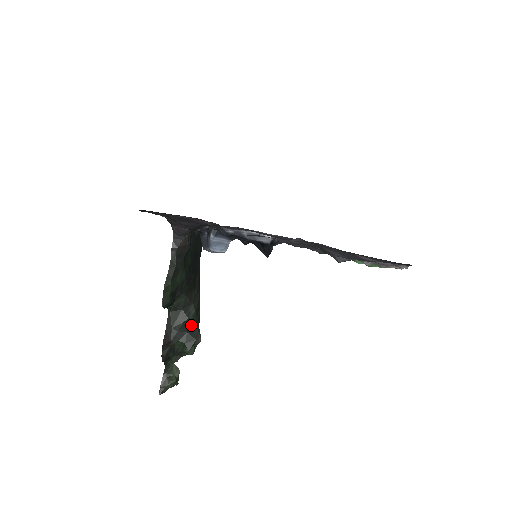
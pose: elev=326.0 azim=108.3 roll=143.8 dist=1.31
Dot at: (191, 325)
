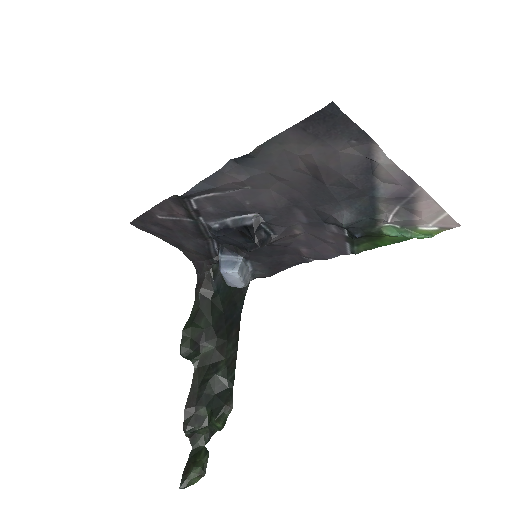
Dot at: (221, 385)
